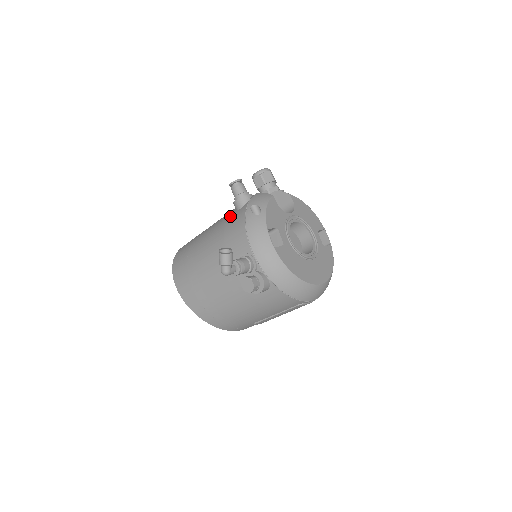
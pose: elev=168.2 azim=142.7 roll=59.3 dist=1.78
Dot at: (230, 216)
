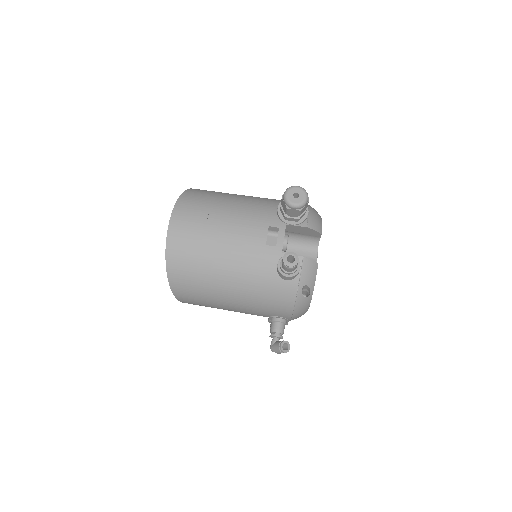
Dot at: (271, 280)
